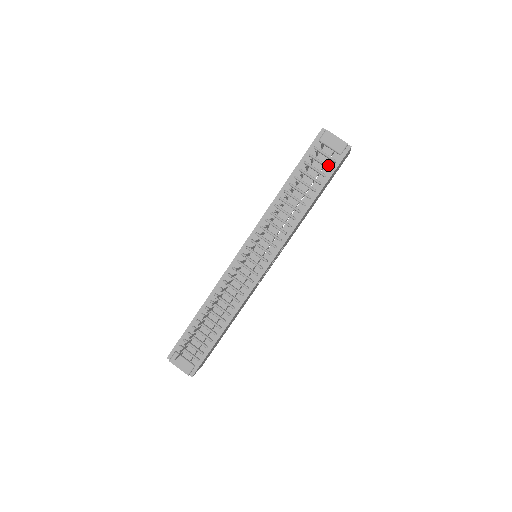
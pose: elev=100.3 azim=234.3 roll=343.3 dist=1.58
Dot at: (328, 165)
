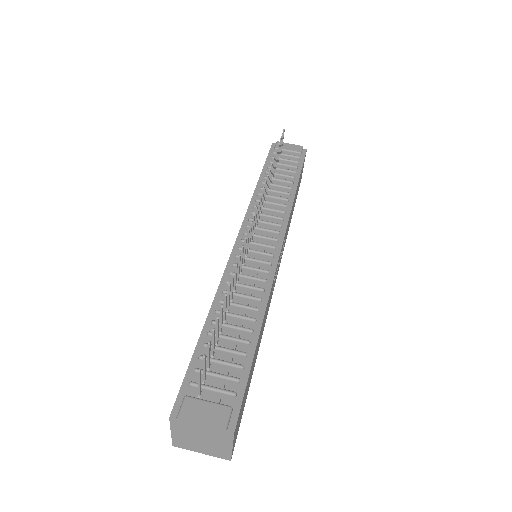
Dot at: (294, 162)
